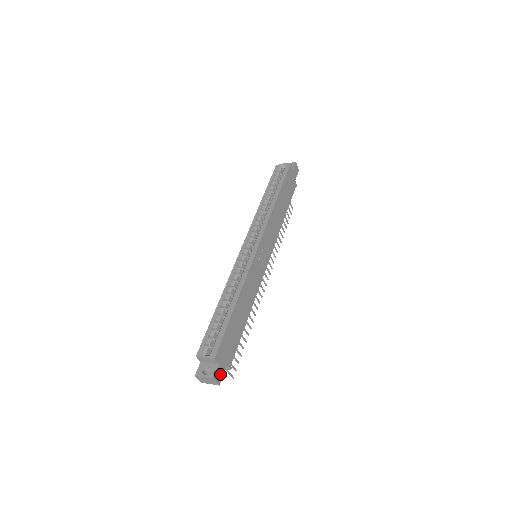
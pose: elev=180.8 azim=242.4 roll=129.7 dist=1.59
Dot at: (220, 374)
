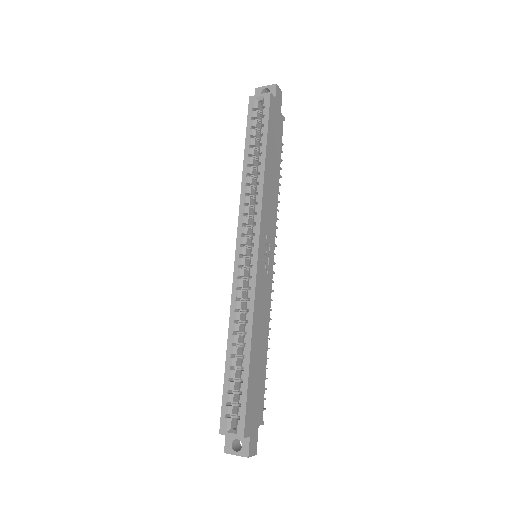
Dot at: (254, 443)
